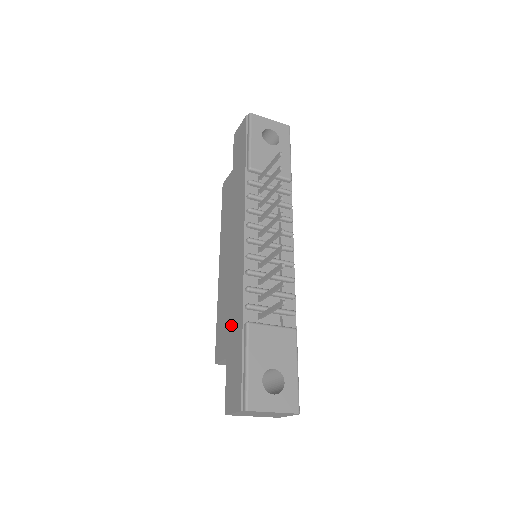
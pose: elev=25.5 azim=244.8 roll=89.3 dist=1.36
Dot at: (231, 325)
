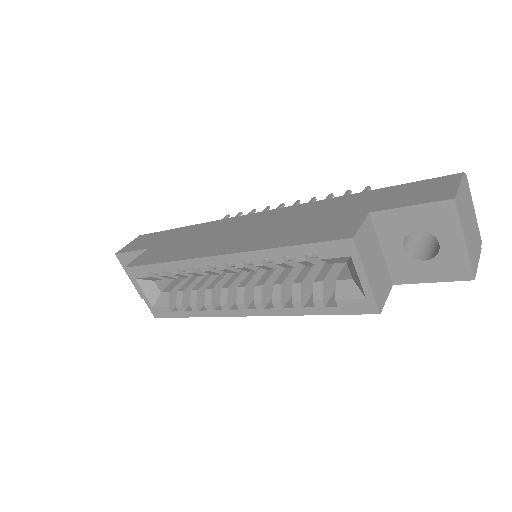
Dot at: (333, 211)
